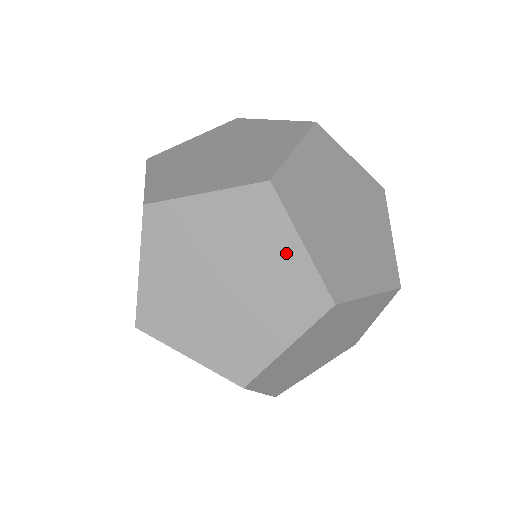
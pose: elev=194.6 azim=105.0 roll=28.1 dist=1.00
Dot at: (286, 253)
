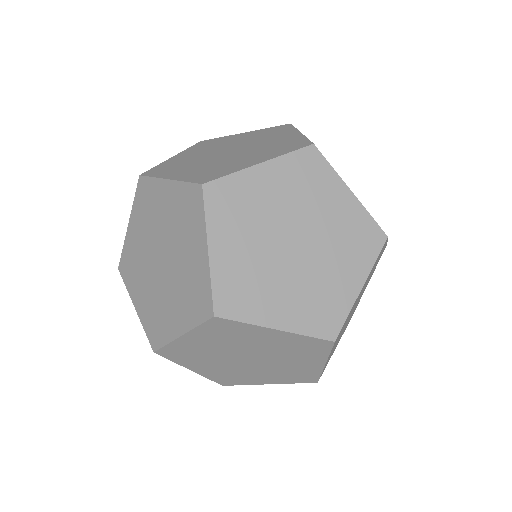
Dot at: (167, 196)
